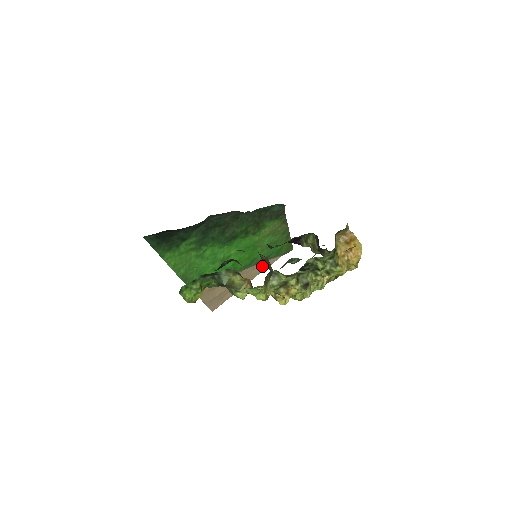
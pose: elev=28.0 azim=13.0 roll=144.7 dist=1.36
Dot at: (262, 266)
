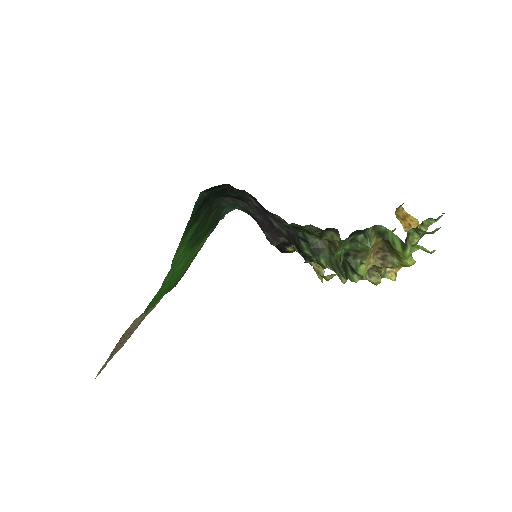
Dot at: occluded
